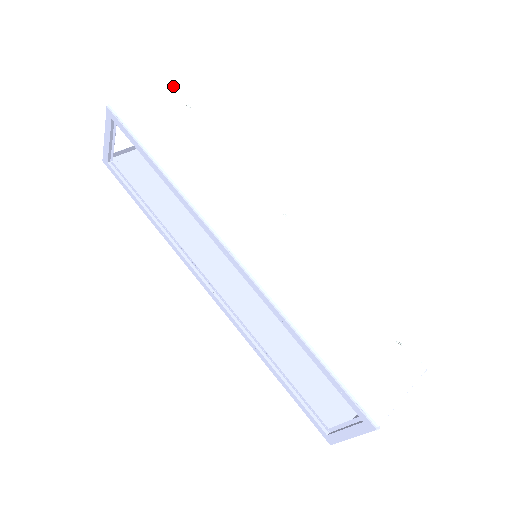
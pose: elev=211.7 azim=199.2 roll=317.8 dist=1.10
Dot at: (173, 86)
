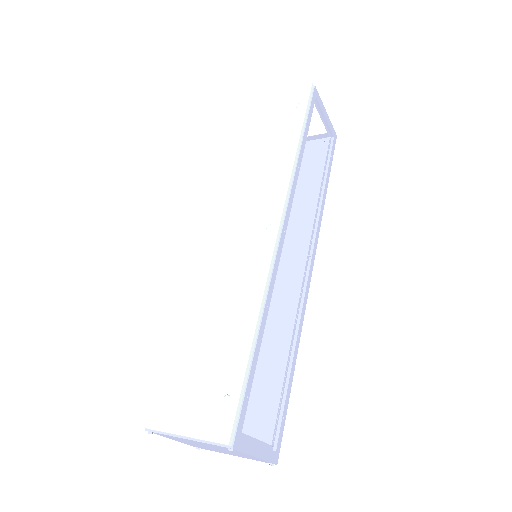
Dot at: (306, 85)
